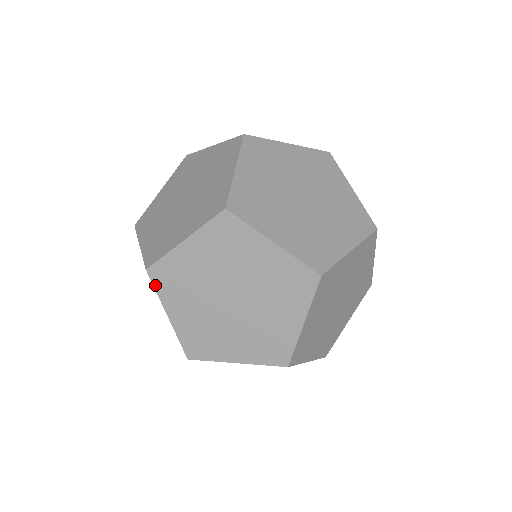
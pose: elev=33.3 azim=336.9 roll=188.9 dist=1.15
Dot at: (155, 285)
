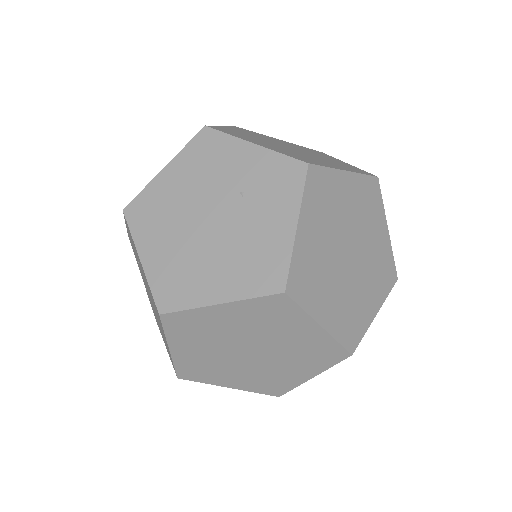
Dot at: (165, 327)
